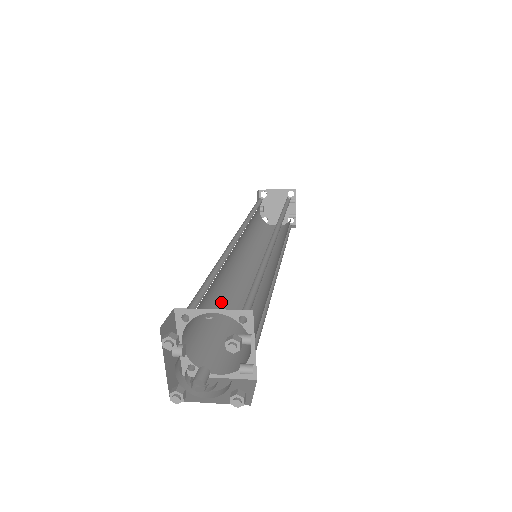
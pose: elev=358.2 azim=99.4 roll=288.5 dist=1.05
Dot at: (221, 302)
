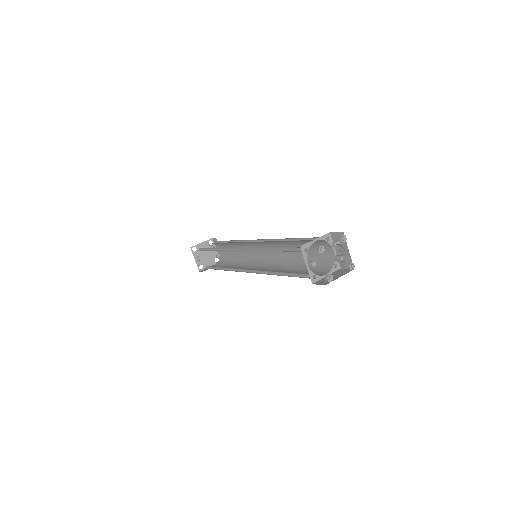
Dot at: occluded
